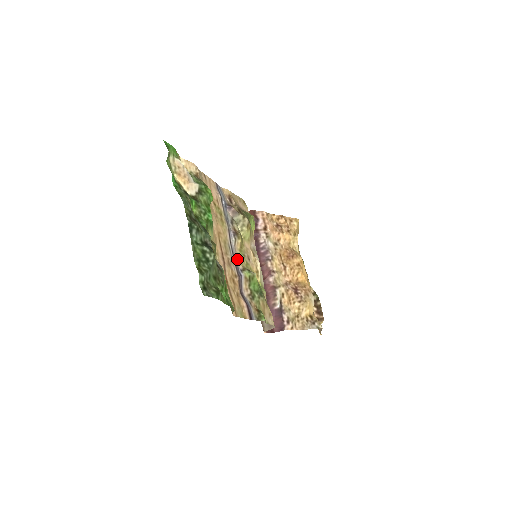
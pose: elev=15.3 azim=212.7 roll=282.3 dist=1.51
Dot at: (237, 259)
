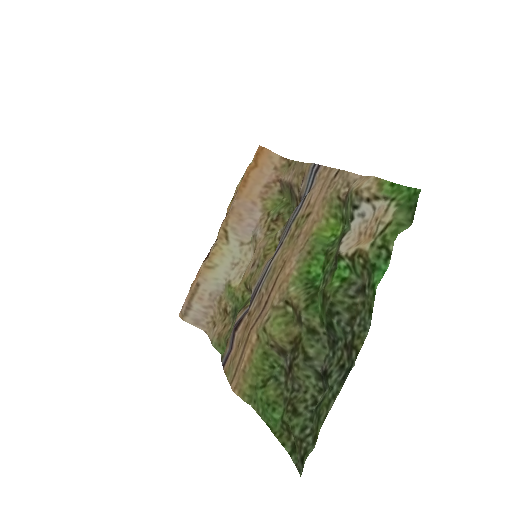
Dot at: (258, 281)
